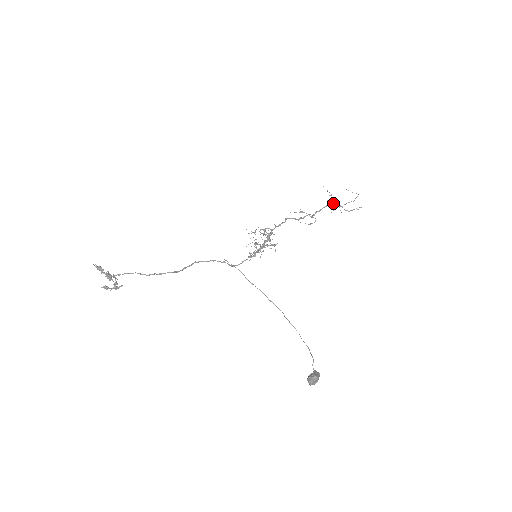
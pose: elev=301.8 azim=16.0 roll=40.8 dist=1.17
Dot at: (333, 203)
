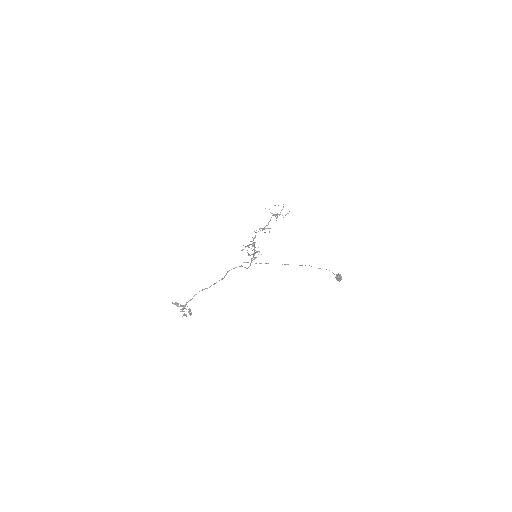
Dot at: (274, 214)
